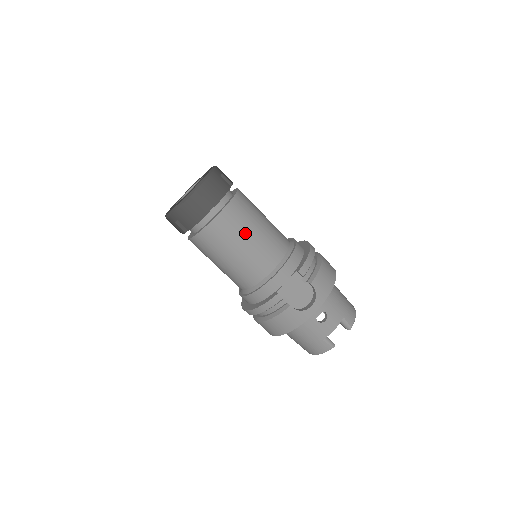
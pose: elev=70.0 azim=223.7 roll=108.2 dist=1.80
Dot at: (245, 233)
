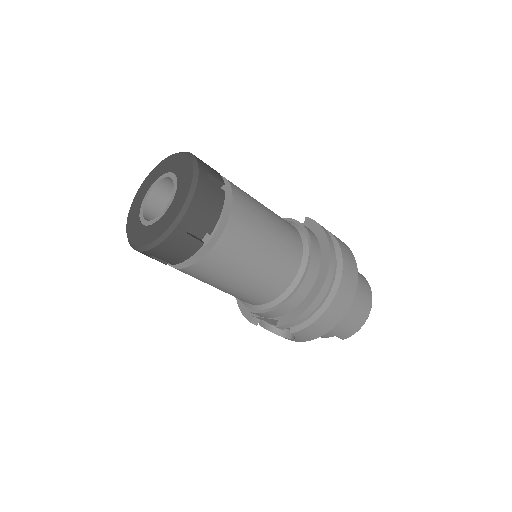
Dot at: (217, 284)
